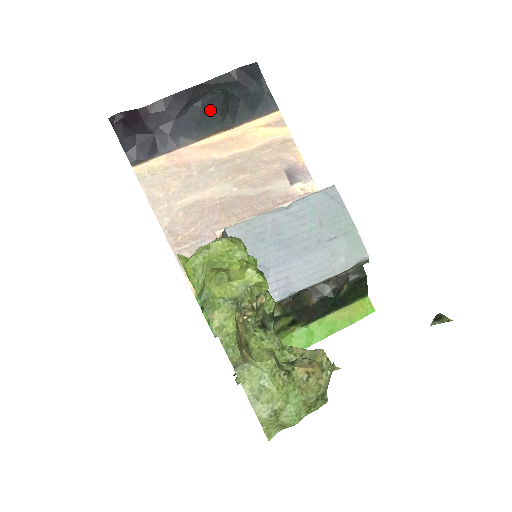
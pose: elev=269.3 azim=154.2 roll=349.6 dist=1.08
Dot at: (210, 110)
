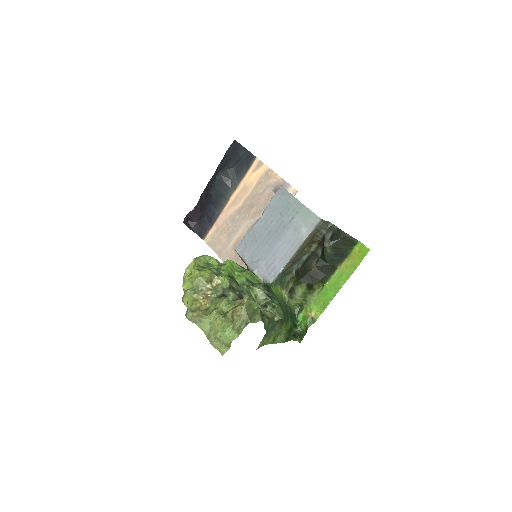
Dot at: (220, 186)
